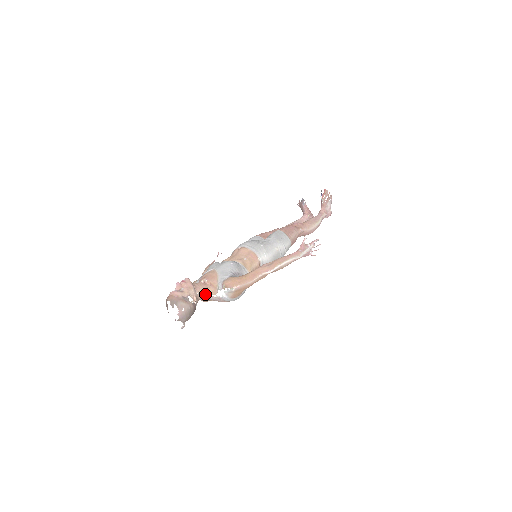
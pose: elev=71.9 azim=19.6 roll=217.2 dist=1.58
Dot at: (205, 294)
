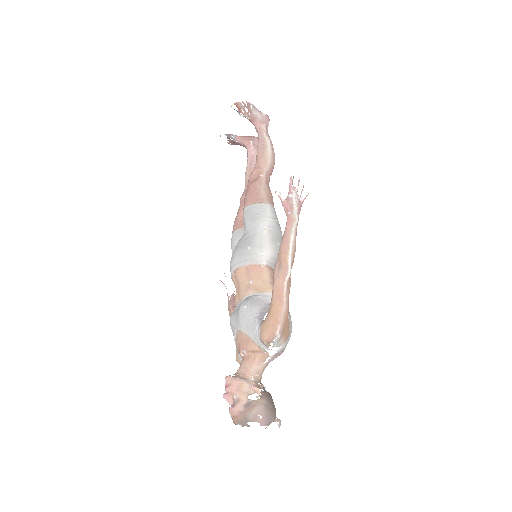
Dot at: (259, 367)
